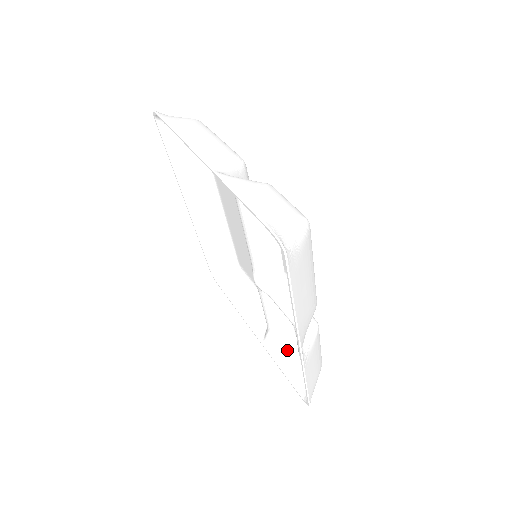
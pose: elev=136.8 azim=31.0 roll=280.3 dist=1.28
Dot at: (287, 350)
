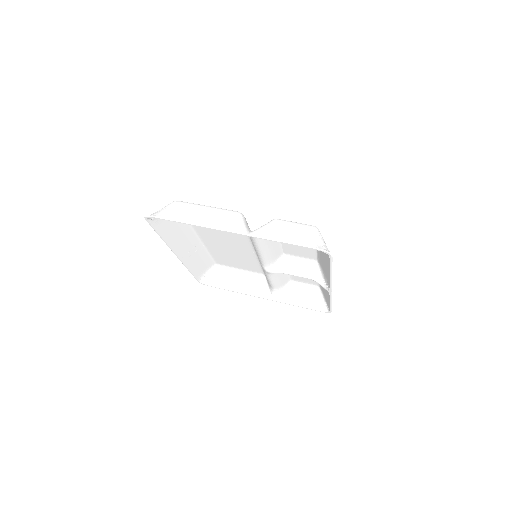
Dot at: (292, 293)
